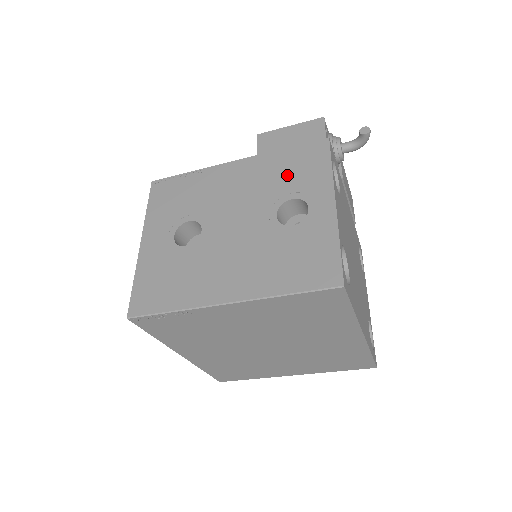
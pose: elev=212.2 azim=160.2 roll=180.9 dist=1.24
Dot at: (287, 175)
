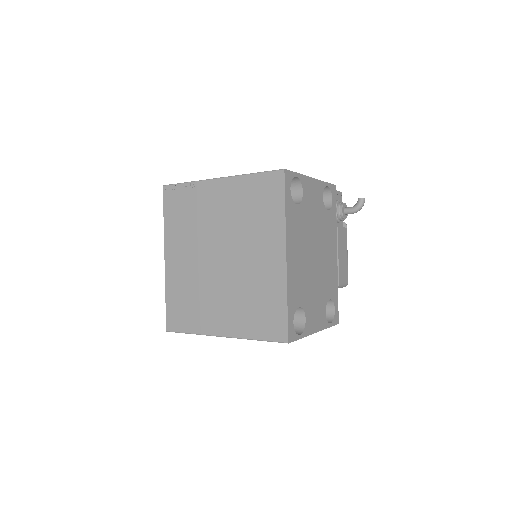
Dot at: occluded
